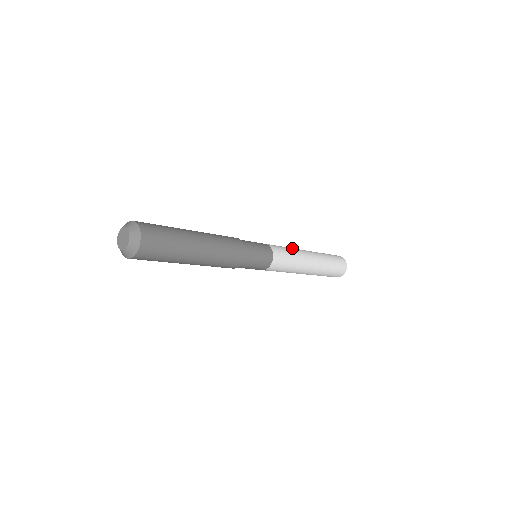
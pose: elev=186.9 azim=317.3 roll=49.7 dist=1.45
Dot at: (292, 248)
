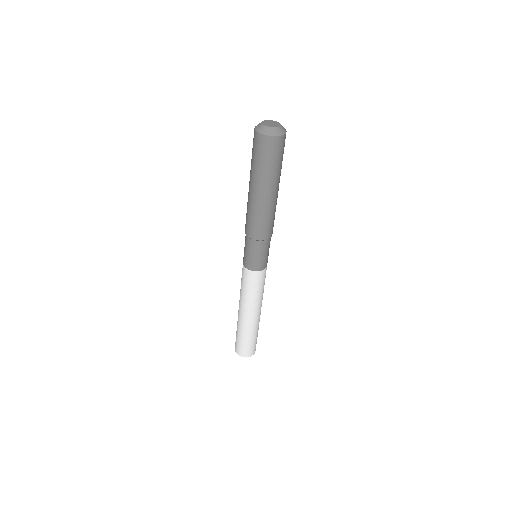
Dot at: occluded
